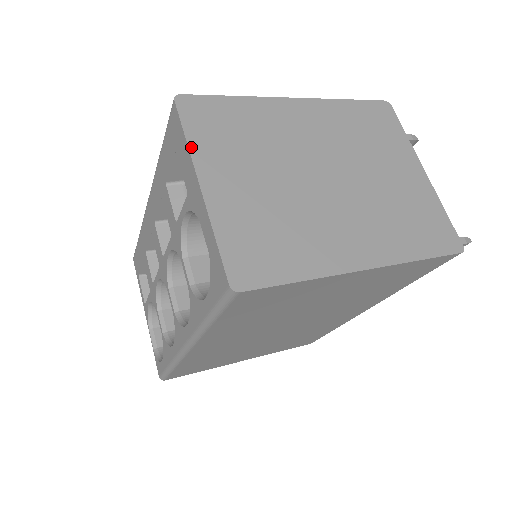
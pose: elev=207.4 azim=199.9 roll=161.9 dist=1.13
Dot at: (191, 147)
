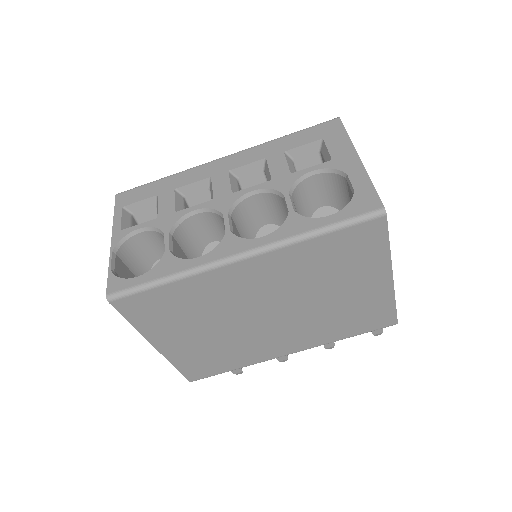
Dot at: (351, 141)
